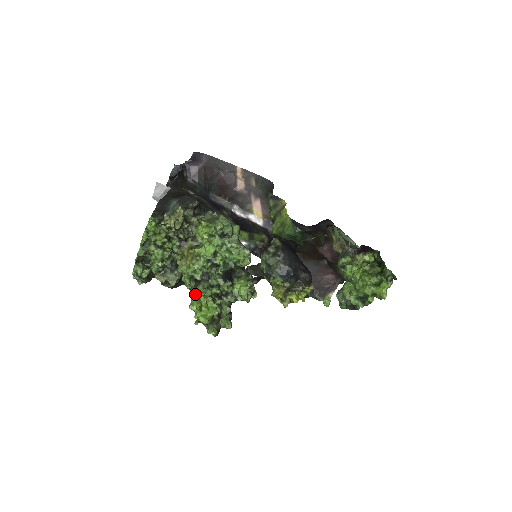
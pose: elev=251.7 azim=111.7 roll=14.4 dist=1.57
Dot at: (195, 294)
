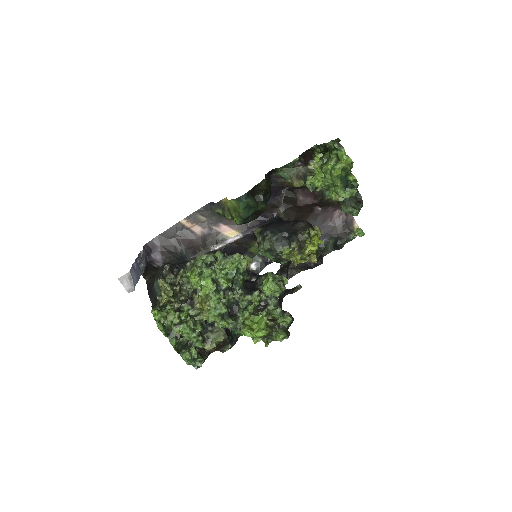
Dot at: occluded
